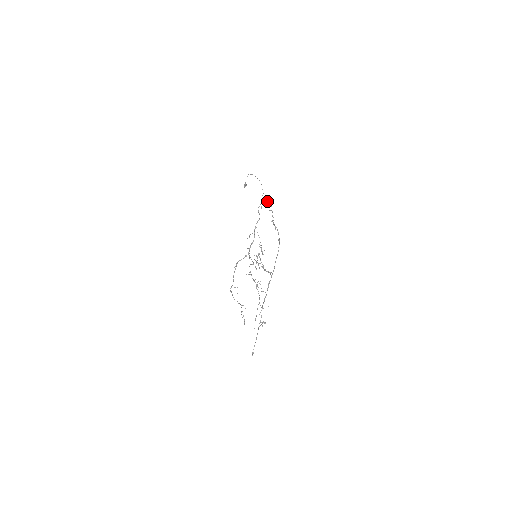
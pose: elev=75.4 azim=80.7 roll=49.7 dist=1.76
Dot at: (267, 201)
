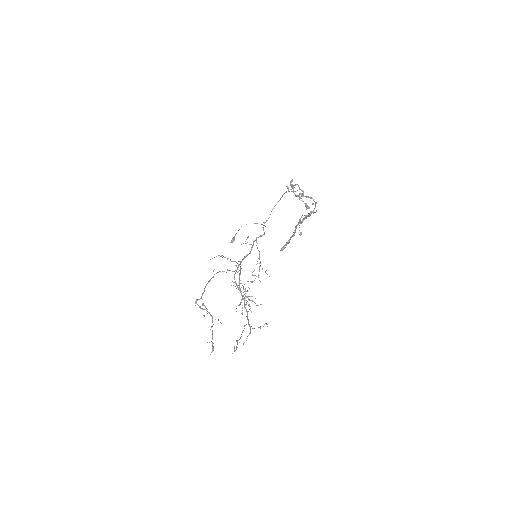
Dot at: occluded
